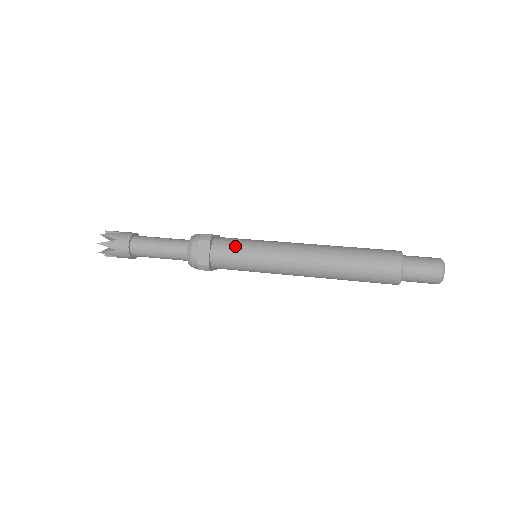
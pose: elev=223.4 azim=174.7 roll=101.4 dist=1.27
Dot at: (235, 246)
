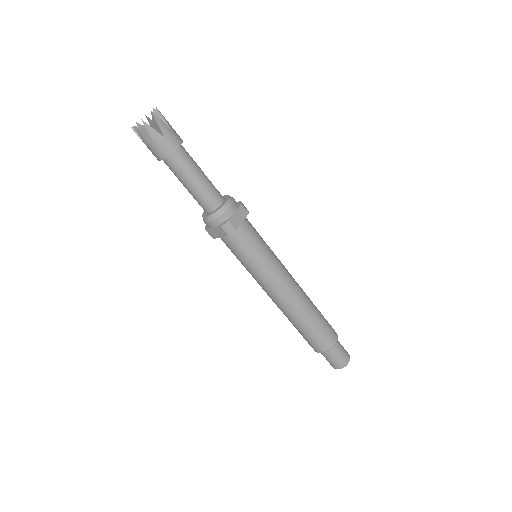
Dot at: (259, 235)
